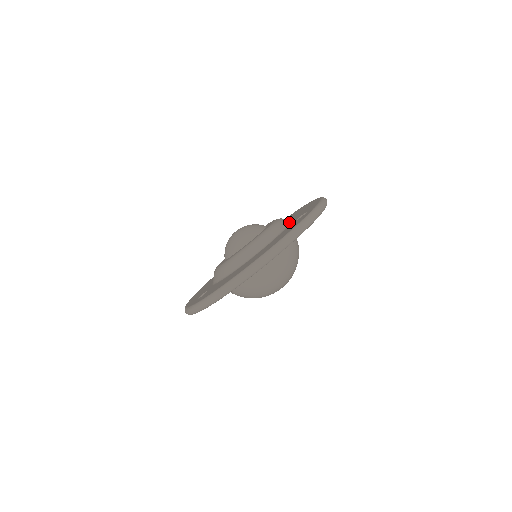
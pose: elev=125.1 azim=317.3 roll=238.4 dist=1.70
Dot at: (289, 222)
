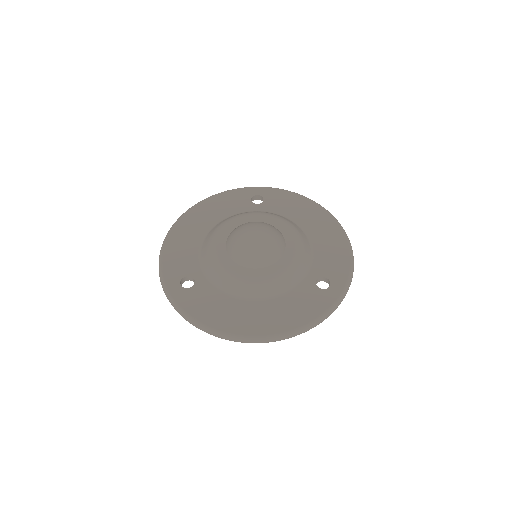
Dot at: (308, 267)
